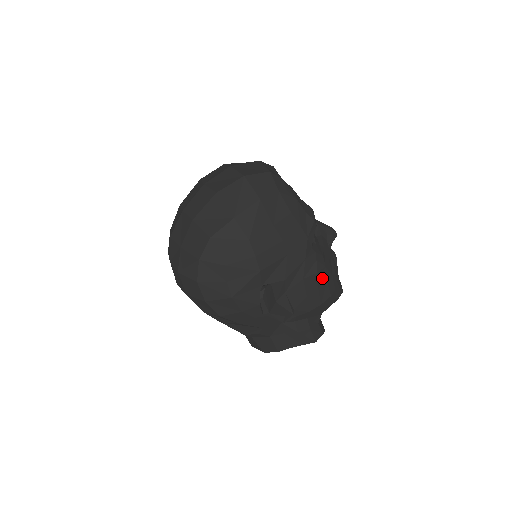
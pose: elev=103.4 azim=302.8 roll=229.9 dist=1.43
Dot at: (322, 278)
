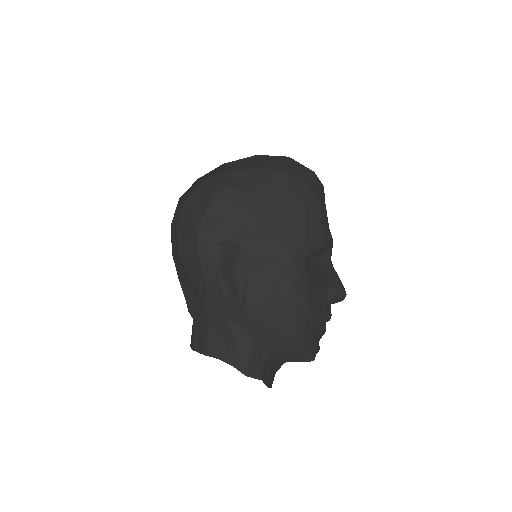
Dot at: (295, 299)
